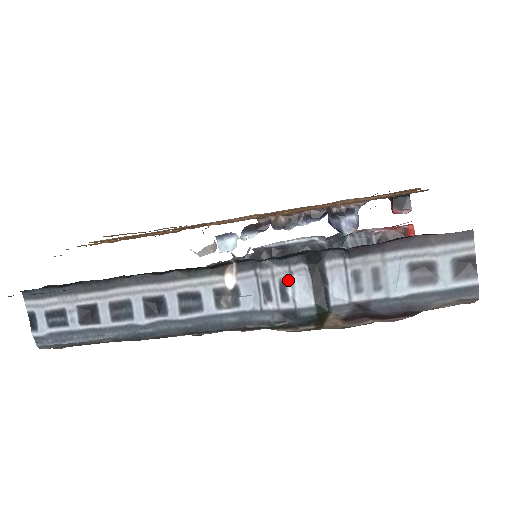
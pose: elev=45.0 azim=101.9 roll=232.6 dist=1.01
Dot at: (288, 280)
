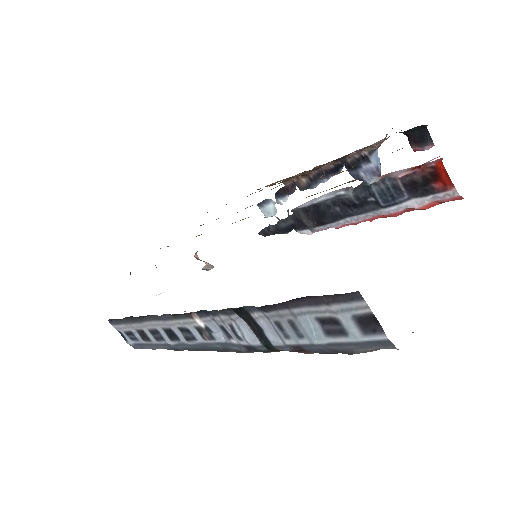
Dot at: (234, 325)
